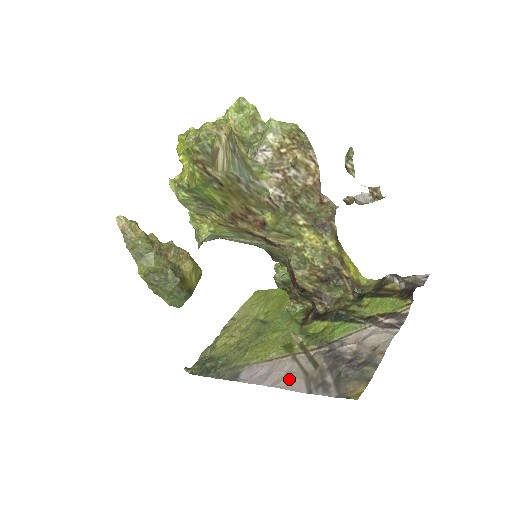
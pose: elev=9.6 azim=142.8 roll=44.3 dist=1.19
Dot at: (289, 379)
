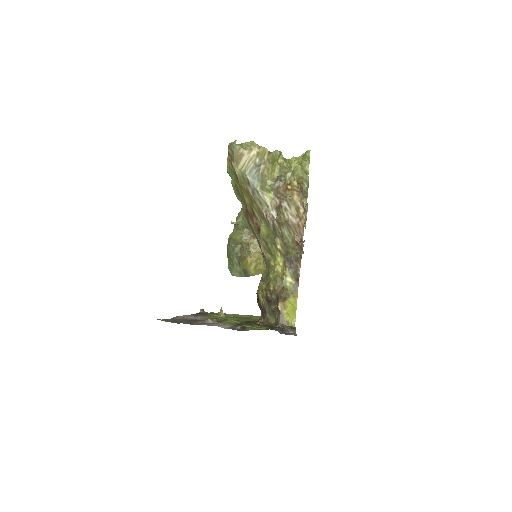
Dot at: (183, 317)
